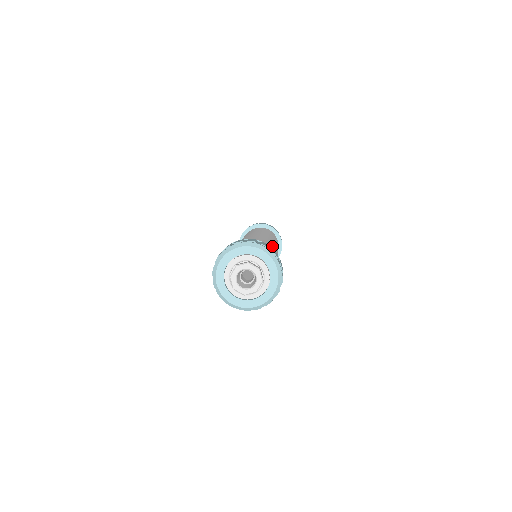
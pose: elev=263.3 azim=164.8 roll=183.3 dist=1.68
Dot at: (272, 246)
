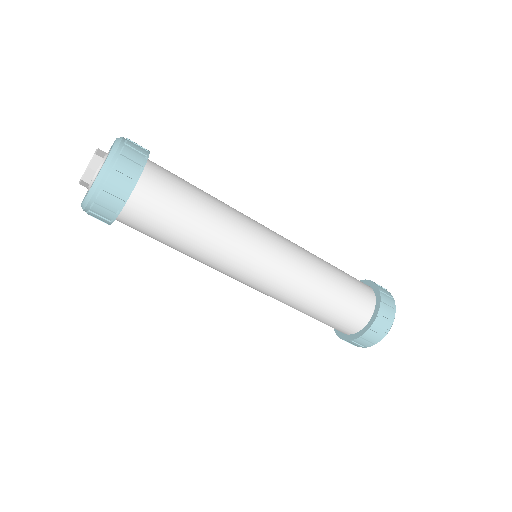
Dot at: (233, 218)
